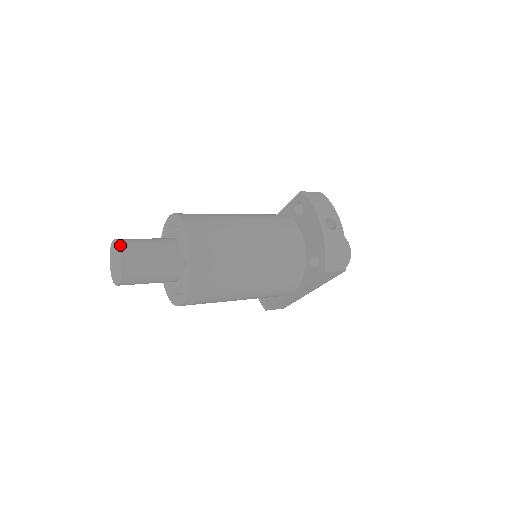
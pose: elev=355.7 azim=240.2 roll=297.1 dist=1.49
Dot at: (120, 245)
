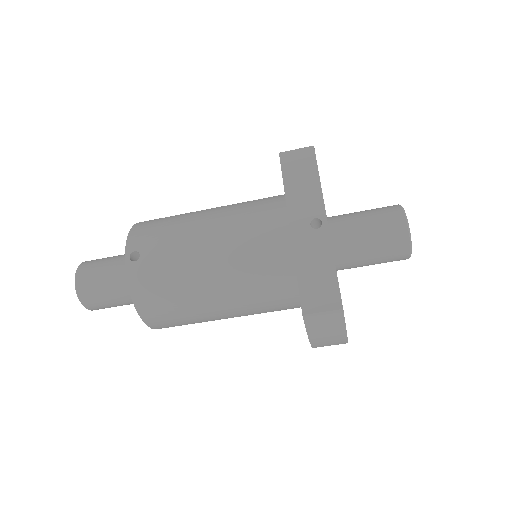
Dot at: occluded
